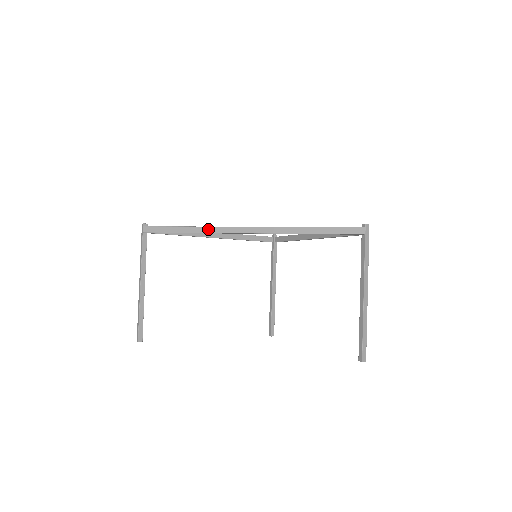
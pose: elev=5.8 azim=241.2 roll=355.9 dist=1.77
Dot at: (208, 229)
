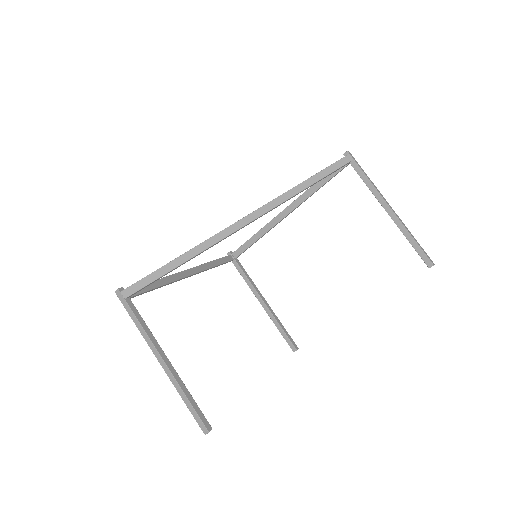
Dot at: (205, 244)
